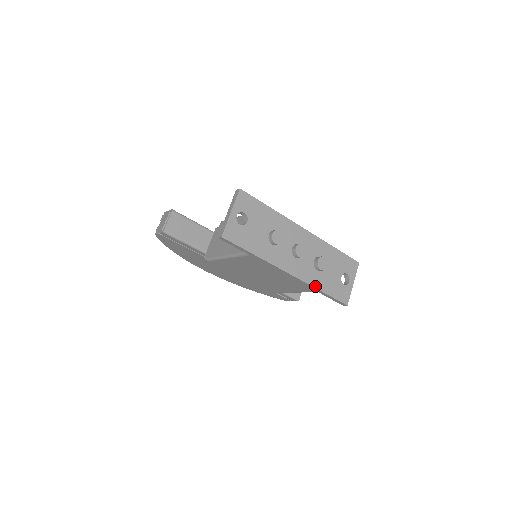
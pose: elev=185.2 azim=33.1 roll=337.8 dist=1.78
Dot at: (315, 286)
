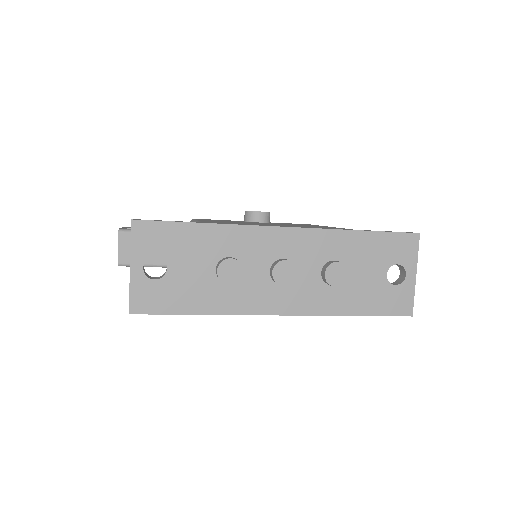
Dot at: (336, 313)
